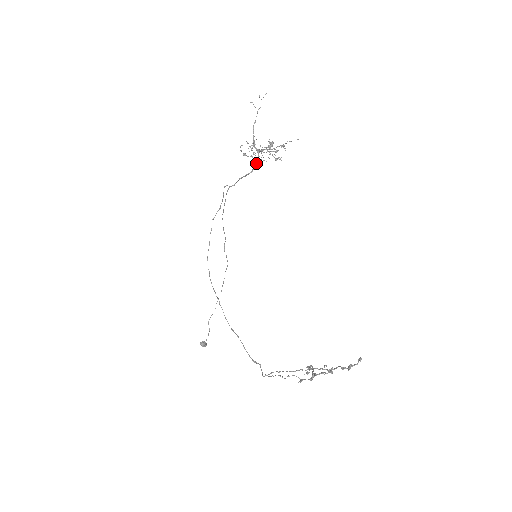
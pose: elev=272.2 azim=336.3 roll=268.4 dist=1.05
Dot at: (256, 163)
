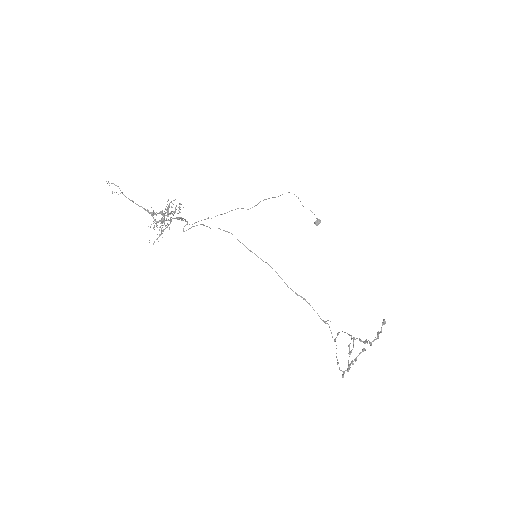
Dot at: occluded
